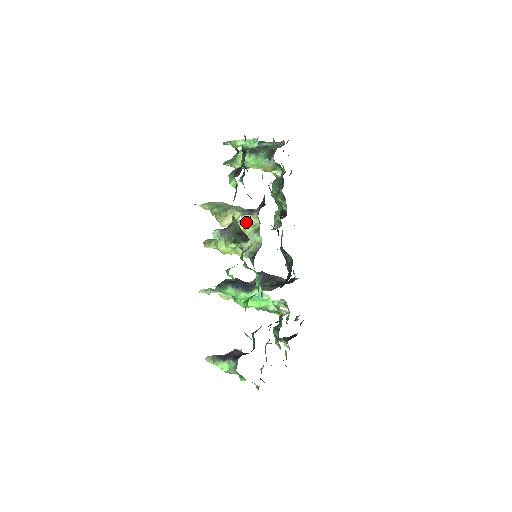
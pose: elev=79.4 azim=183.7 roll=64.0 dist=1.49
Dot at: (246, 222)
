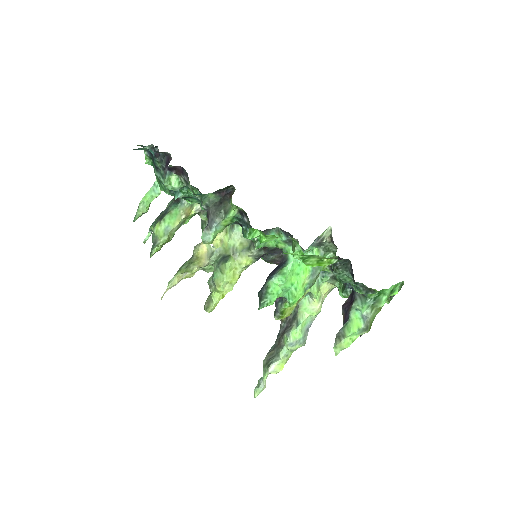
Dot at: (217, 238)
